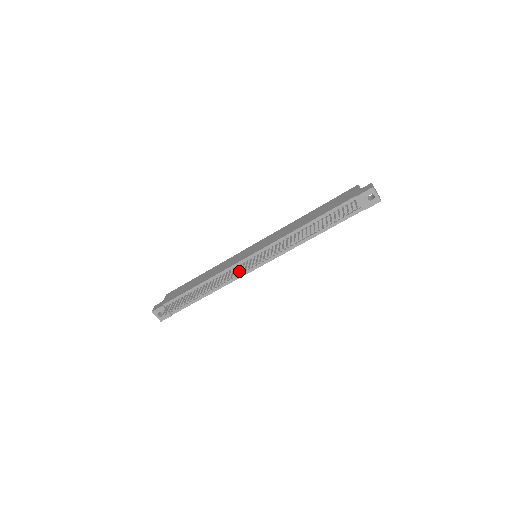
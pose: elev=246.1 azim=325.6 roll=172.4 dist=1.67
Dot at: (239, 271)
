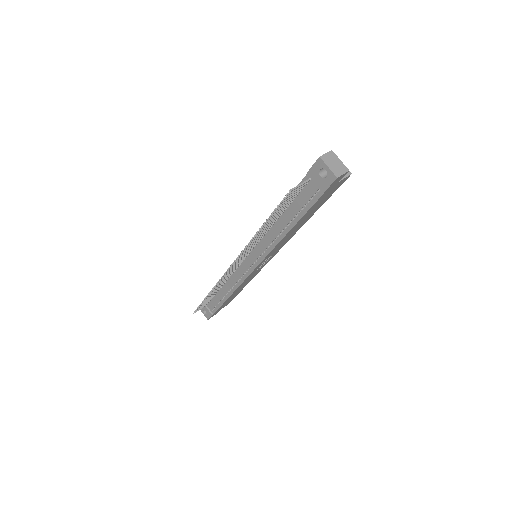
Dot at: (227, 273)
